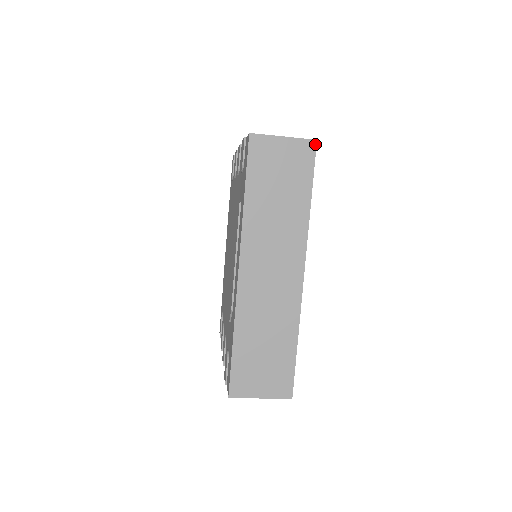
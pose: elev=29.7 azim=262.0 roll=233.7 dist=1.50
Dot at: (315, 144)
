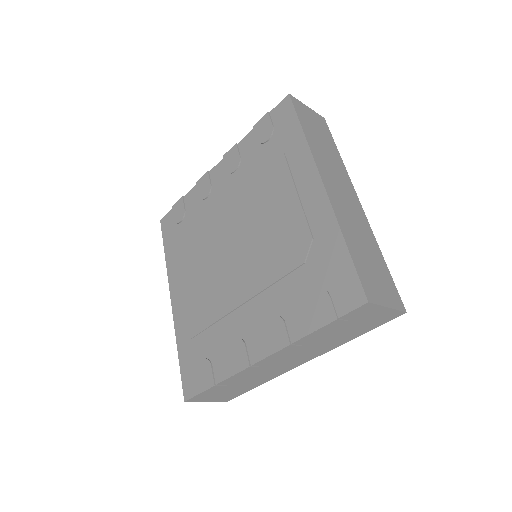
Dot at: (325, 120)
